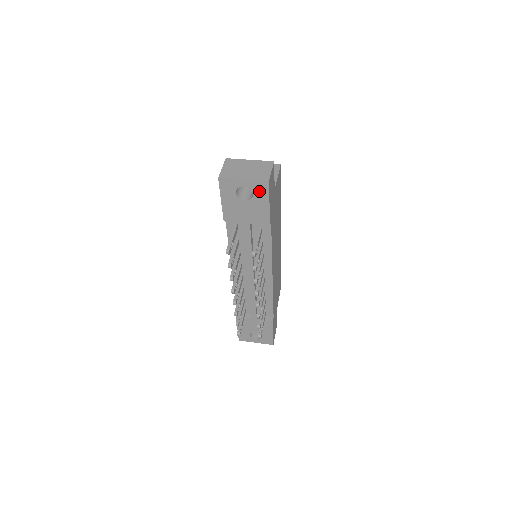
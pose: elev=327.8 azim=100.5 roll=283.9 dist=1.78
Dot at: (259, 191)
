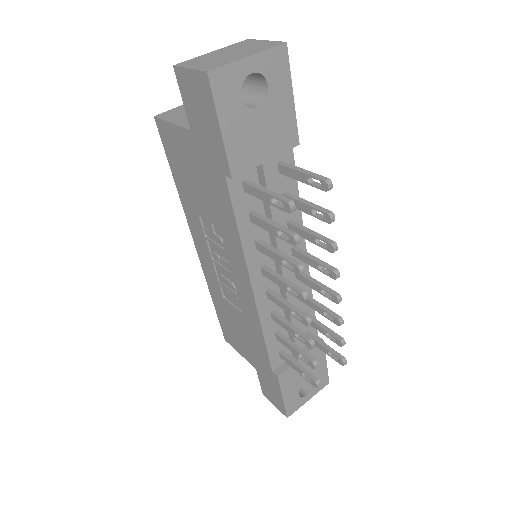
Dot at: (275, 73)
